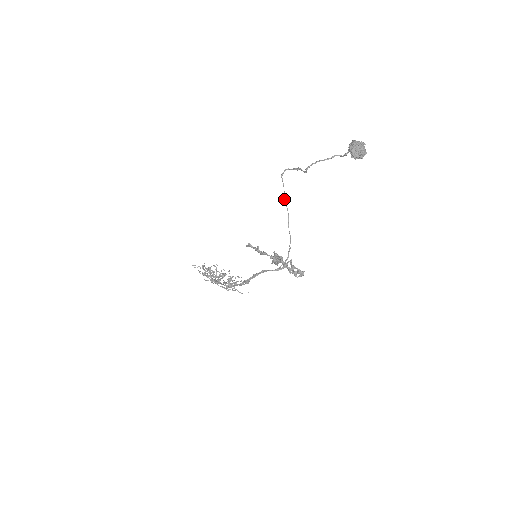
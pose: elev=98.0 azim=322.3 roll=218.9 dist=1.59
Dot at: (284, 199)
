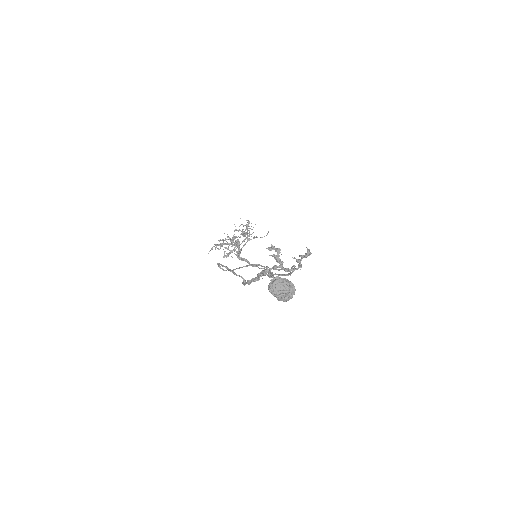
Dot at: occluded
